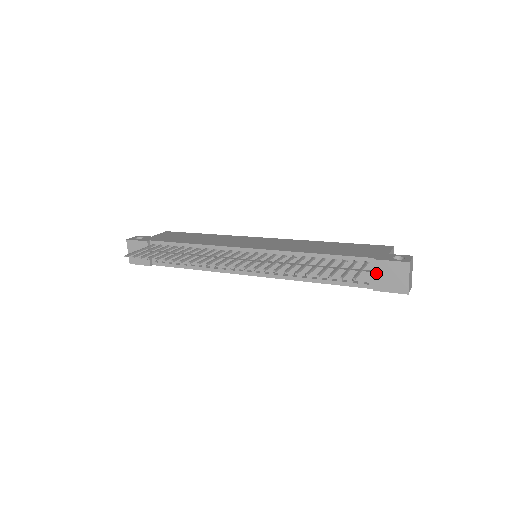
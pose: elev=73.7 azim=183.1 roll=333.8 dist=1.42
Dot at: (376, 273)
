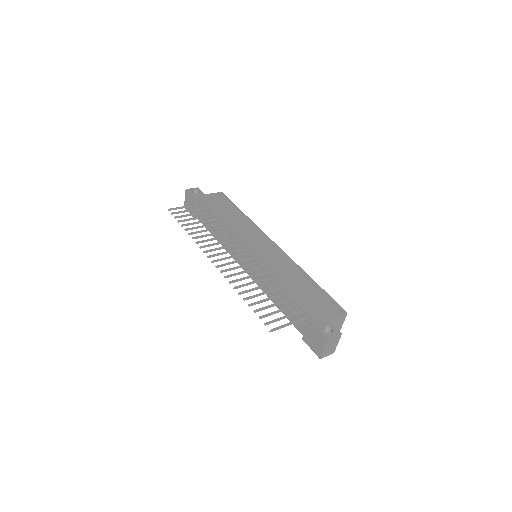
Dot at: (307, 330)
